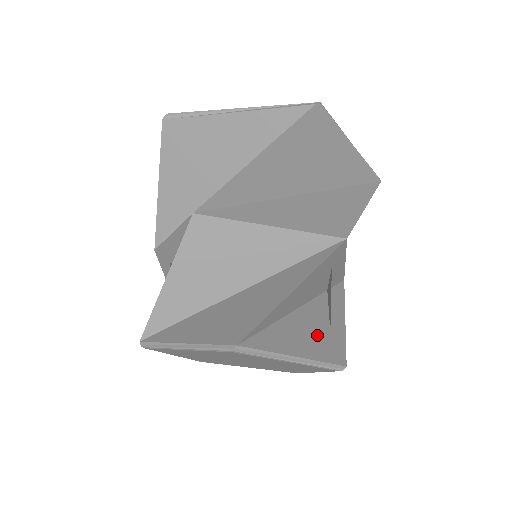
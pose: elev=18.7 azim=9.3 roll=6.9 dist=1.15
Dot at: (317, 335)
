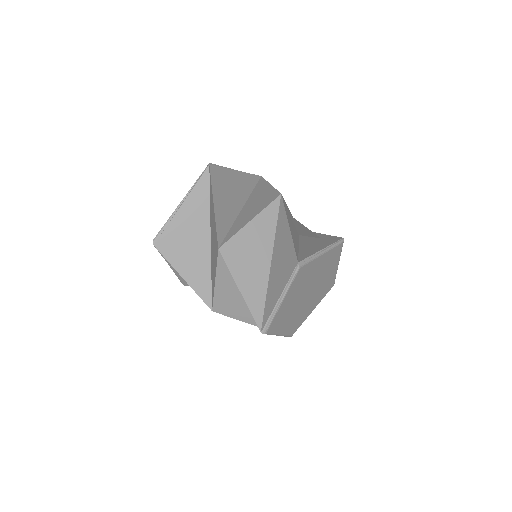
Dot at: (318, 242)
